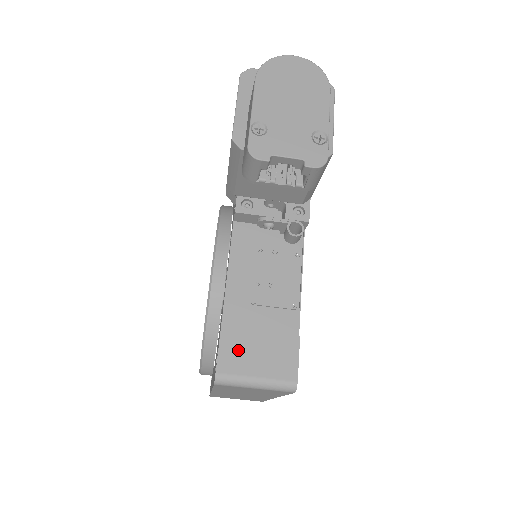
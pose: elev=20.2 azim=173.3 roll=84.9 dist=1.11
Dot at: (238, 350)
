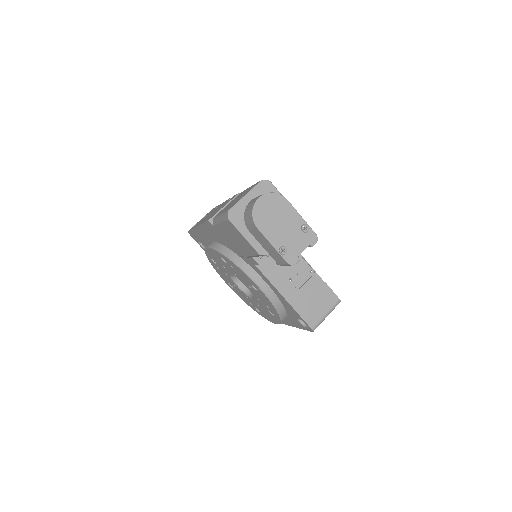
Dot at: (310, 312)
